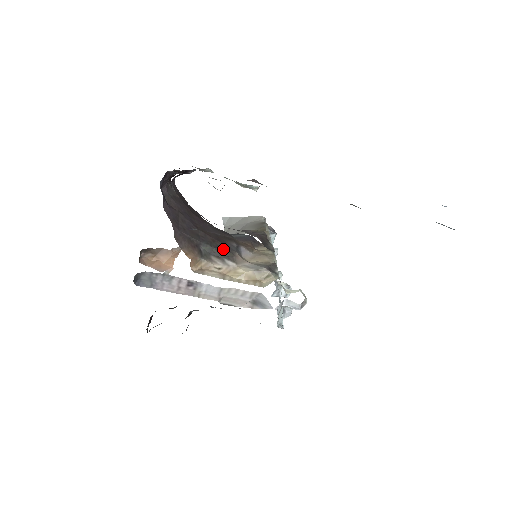
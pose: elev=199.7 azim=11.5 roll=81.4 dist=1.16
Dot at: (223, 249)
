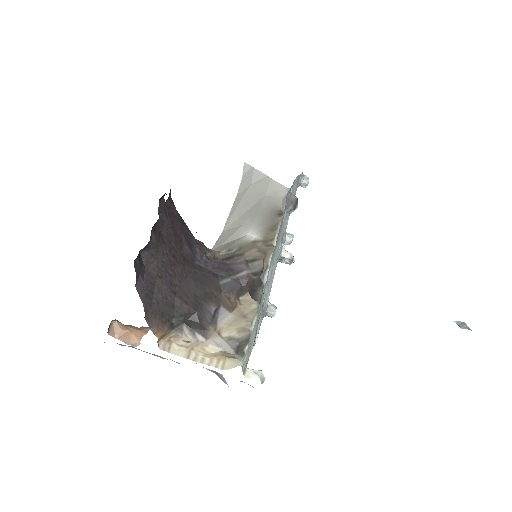
Dot at: (196, 322)
